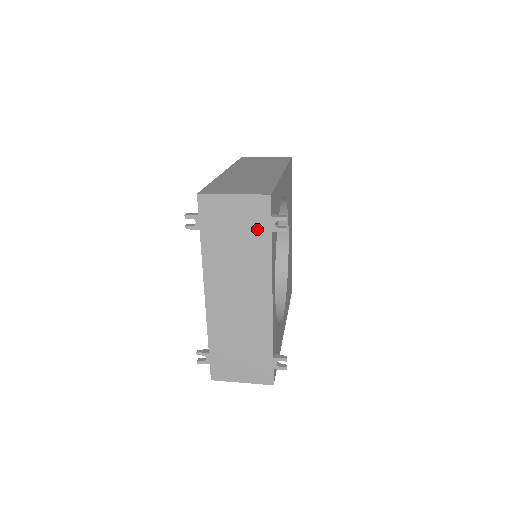
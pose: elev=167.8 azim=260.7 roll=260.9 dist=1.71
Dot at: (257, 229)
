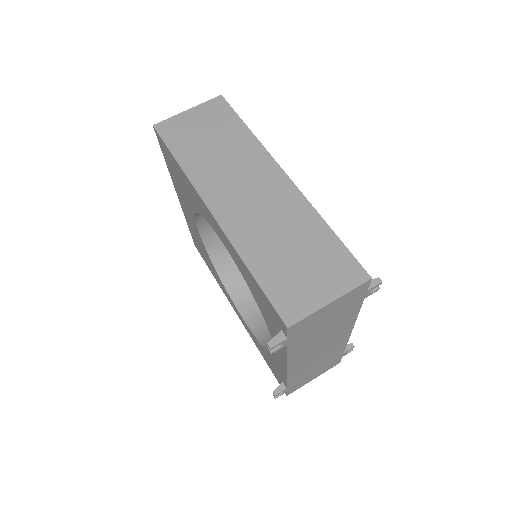
Dot at: (350, 307)
